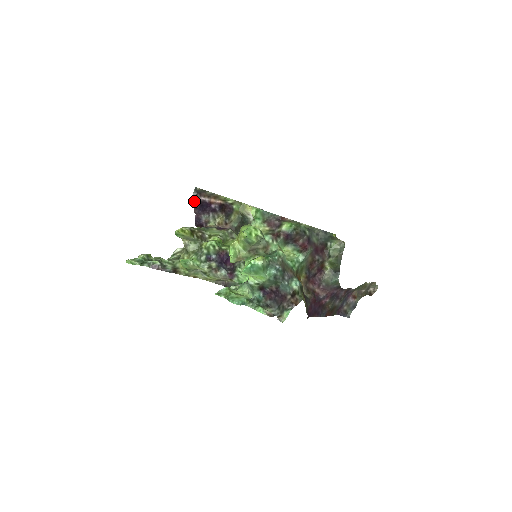
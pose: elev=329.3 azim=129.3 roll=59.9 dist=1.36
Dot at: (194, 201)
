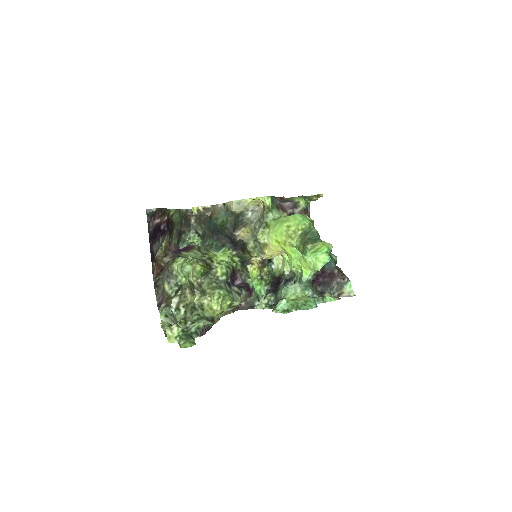
Dot at: (148, 230)
